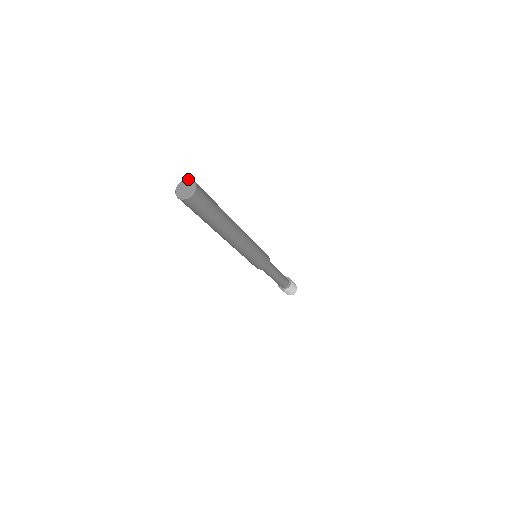
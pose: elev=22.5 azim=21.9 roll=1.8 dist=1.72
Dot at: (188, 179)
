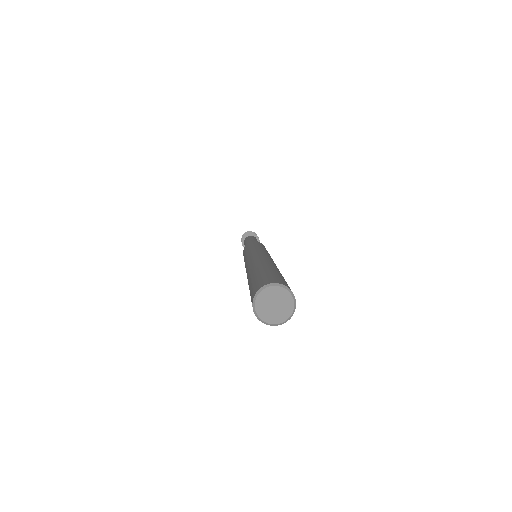
Dot at: (289, 293)
